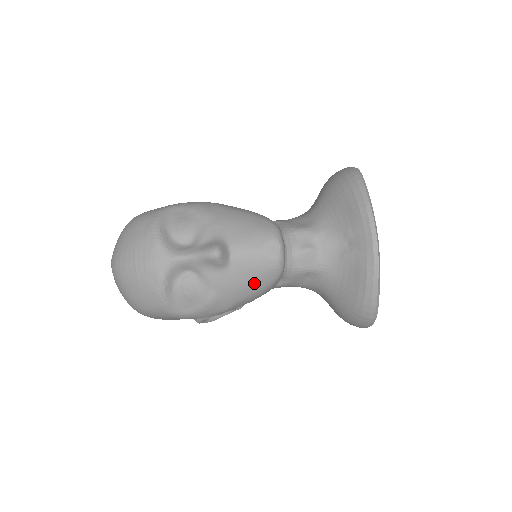
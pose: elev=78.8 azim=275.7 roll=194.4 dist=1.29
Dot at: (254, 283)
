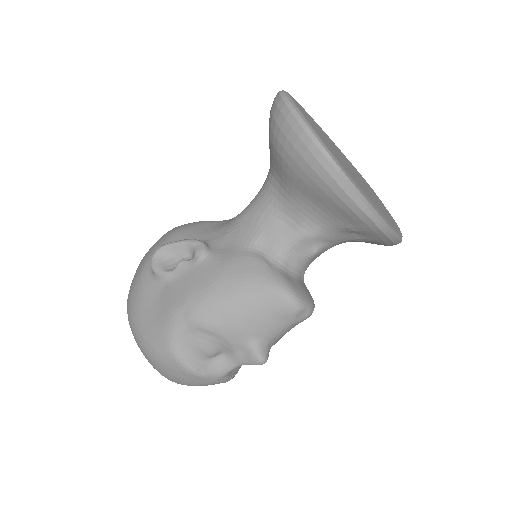
Dot at: occluded
